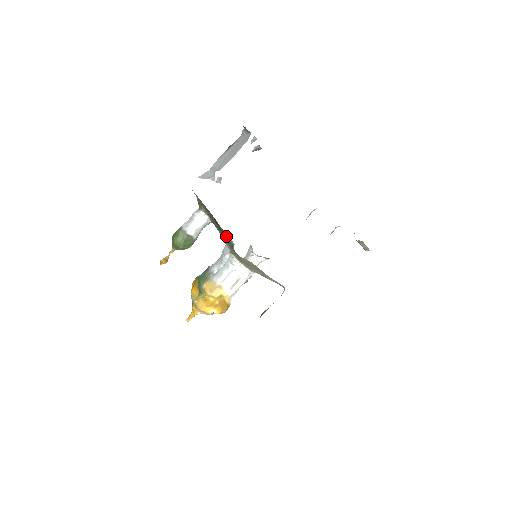
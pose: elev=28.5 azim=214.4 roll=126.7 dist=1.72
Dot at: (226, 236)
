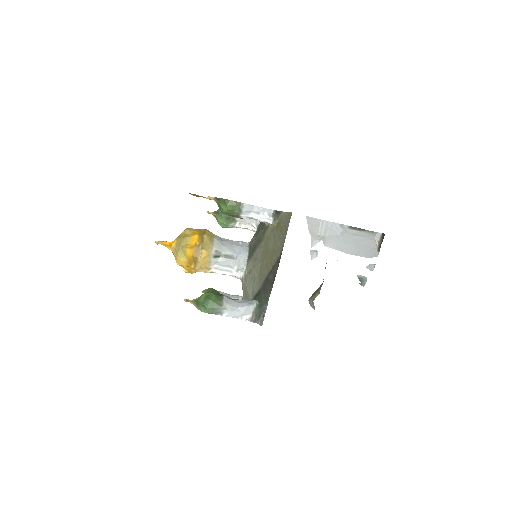
Dot at: (262, 308)
